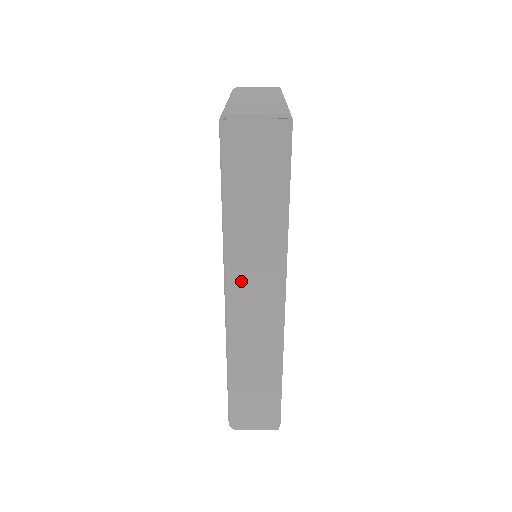
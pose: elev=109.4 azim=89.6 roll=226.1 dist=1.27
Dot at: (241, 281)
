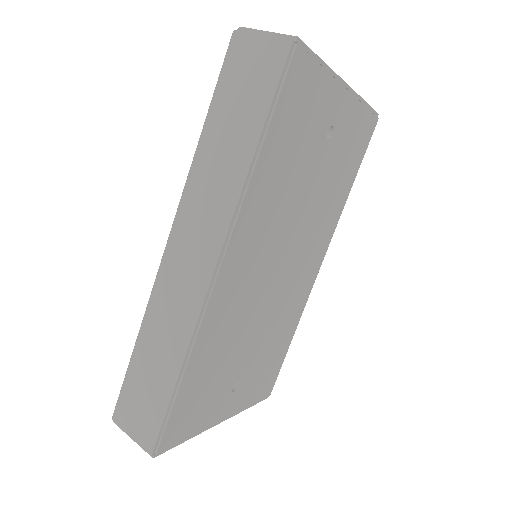
Dot at: (186, 221)
